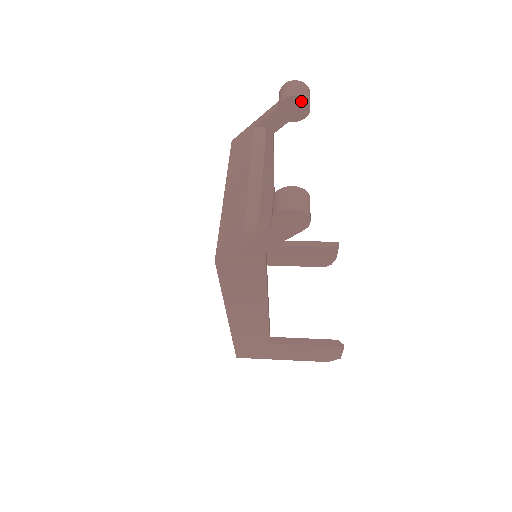
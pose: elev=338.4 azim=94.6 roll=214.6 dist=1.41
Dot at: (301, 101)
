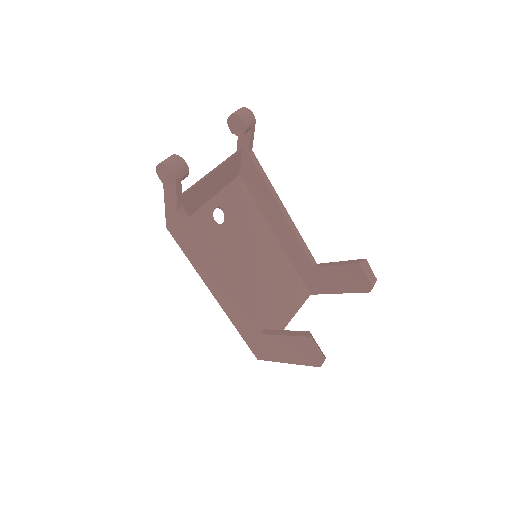
Dot at: (236, 118)
